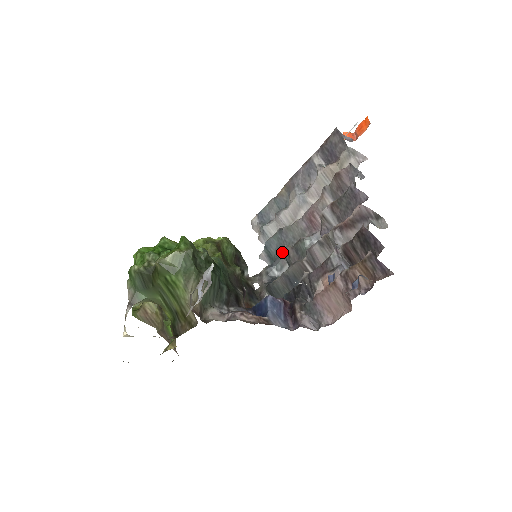
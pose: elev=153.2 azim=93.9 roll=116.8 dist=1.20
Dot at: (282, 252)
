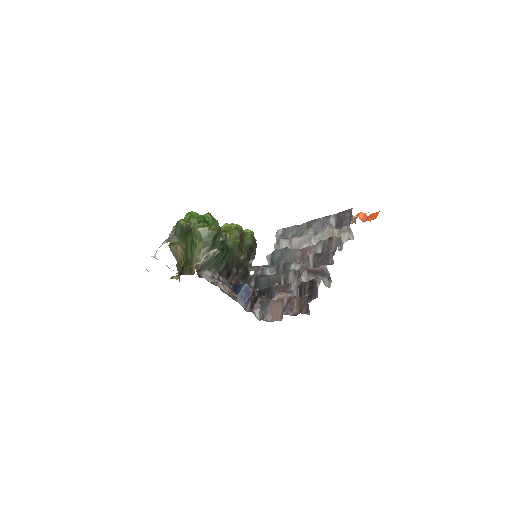
Dot at: (278, 262)
